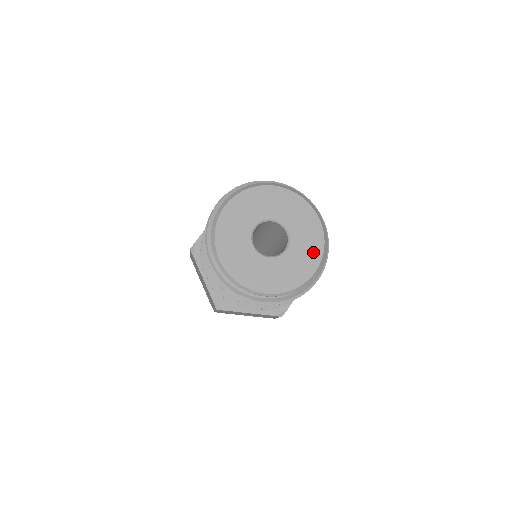
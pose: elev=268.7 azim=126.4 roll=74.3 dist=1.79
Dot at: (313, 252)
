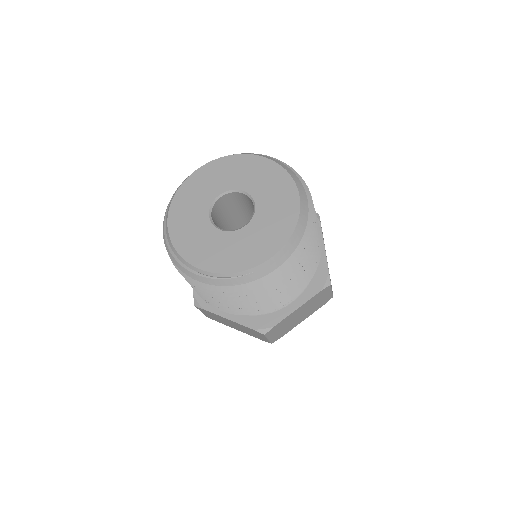
Dot at: (277, 234)
